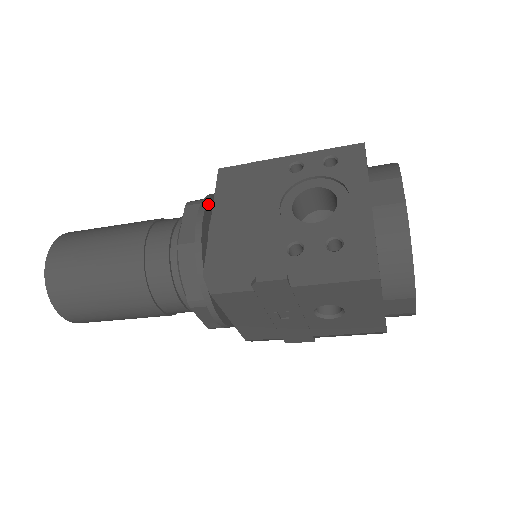
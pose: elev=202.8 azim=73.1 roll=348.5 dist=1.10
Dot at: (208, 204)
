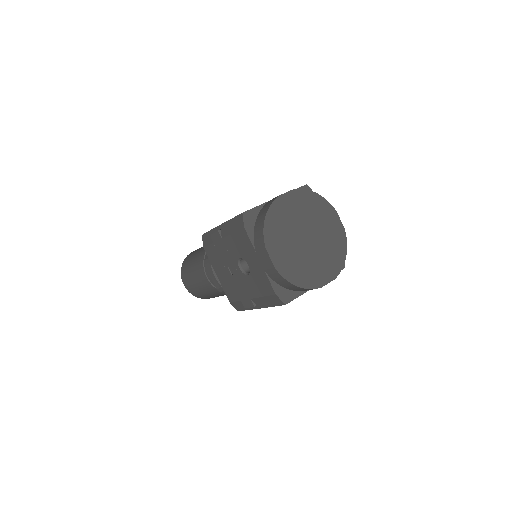
Dot at: occluded
